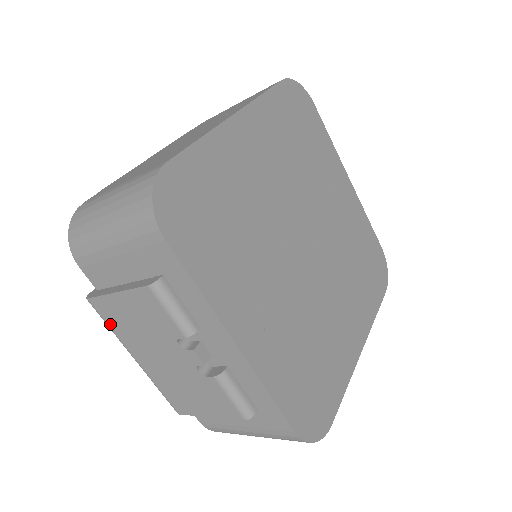
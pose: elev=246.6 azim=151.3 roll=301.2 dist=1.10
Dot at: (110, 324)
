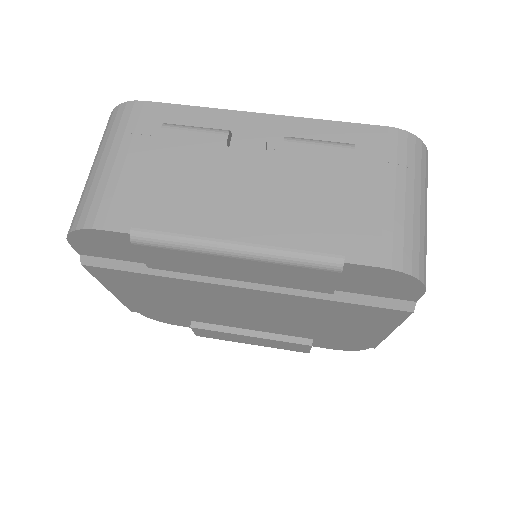
Dot at: (174, 229)
